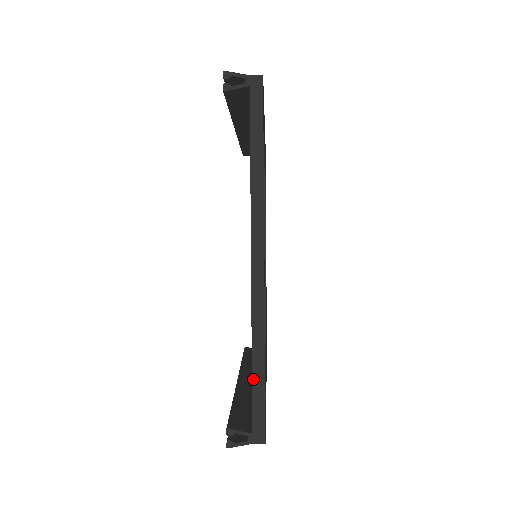
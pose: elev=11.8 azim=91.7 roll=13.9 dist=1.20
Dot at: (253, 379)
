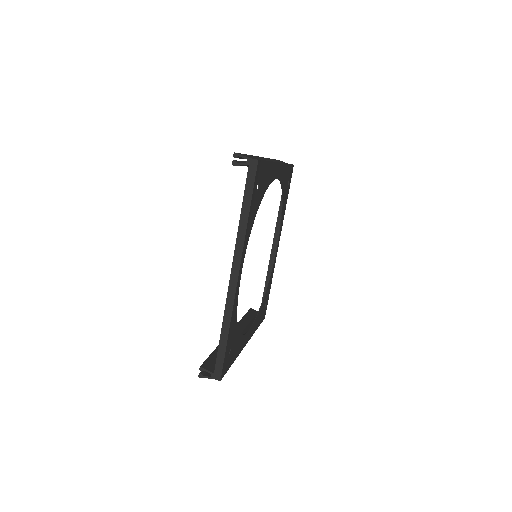
Dot at: (220, 343)
